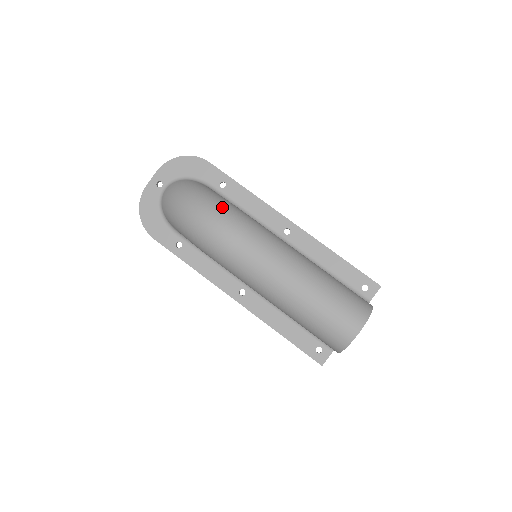
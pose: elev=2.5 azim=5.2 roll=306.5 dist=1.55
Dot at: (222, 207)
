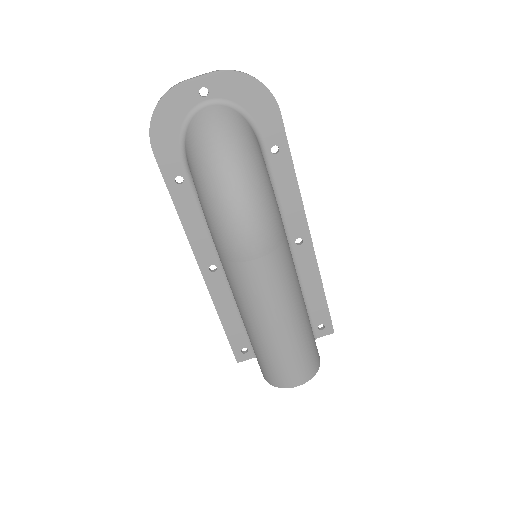
Dot at: (266, 204)
